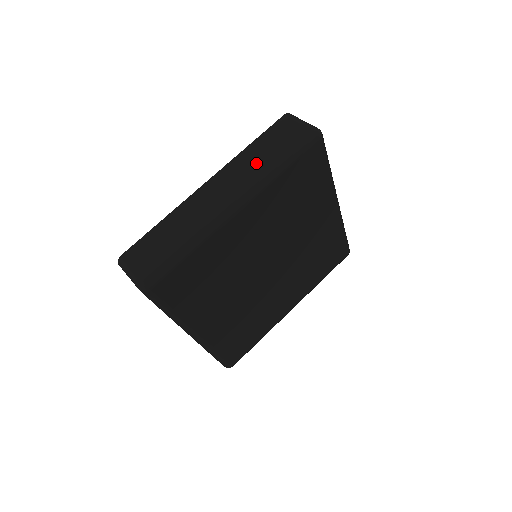
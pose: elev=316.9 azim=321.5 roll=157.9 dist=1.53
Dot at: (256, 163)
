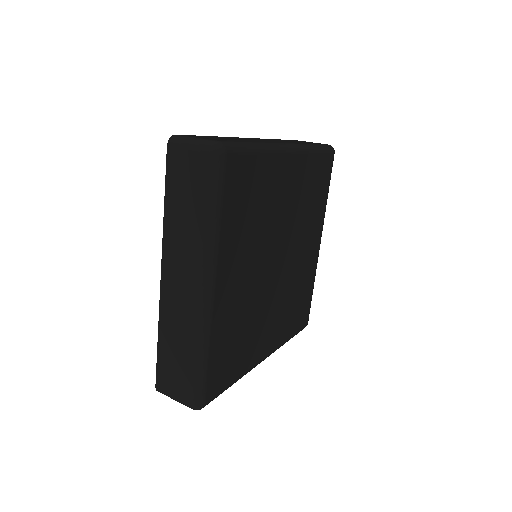
Dot at: (188, 230)
